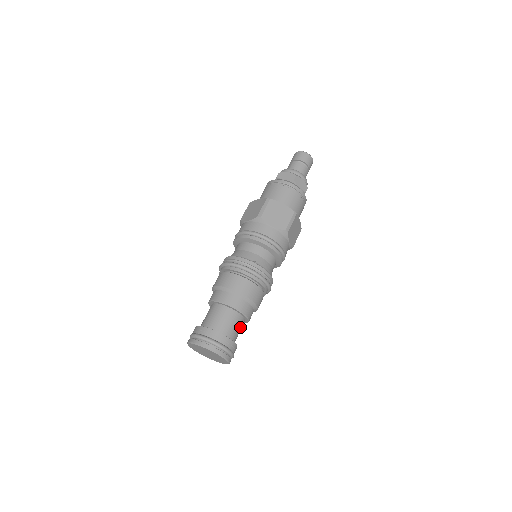
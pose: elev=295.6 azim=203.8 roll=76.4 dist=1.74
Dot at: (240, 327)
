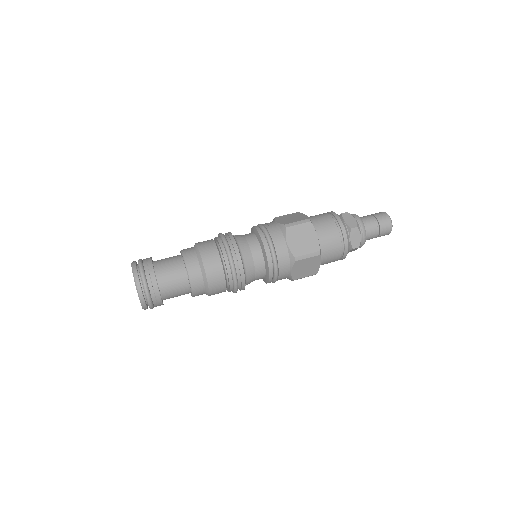
Dot at: (176, 275)
